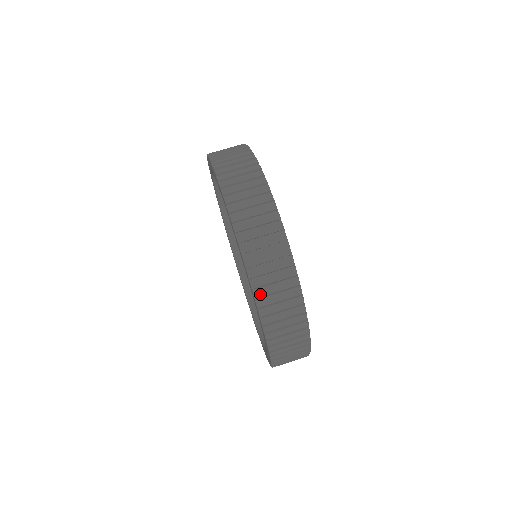
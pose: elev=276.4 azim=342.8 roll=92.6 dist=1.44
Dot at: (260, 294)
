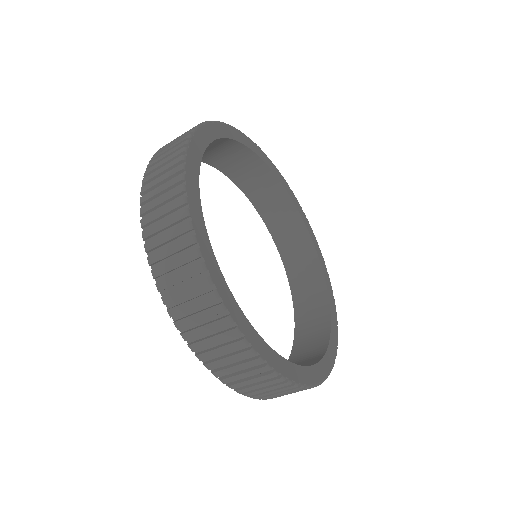
Dot at: (148, 215)
